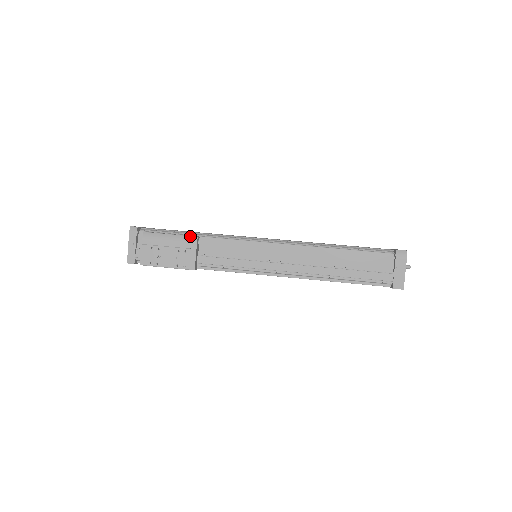
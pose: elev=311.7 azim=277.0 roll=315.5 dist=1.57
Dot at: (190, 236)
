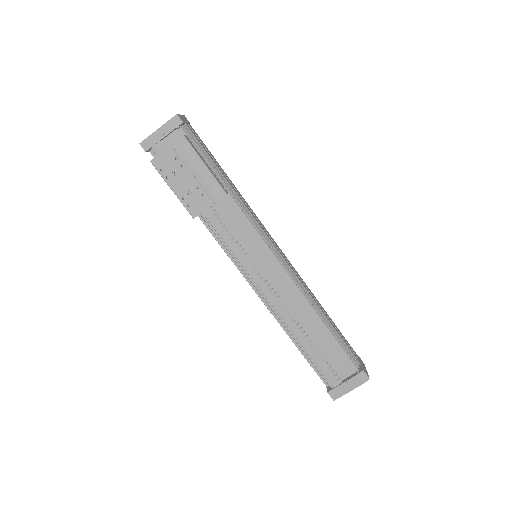
Dot at: (221, 186)
